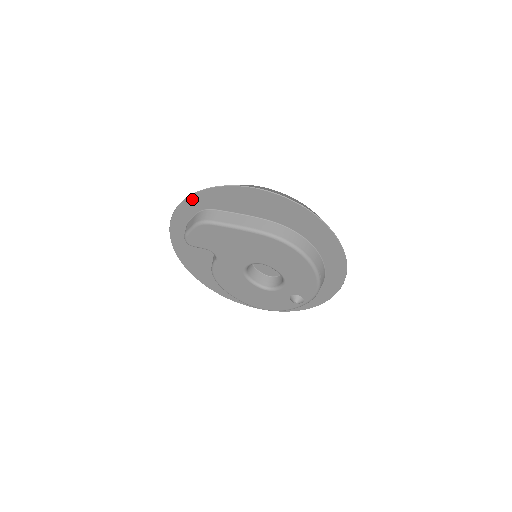
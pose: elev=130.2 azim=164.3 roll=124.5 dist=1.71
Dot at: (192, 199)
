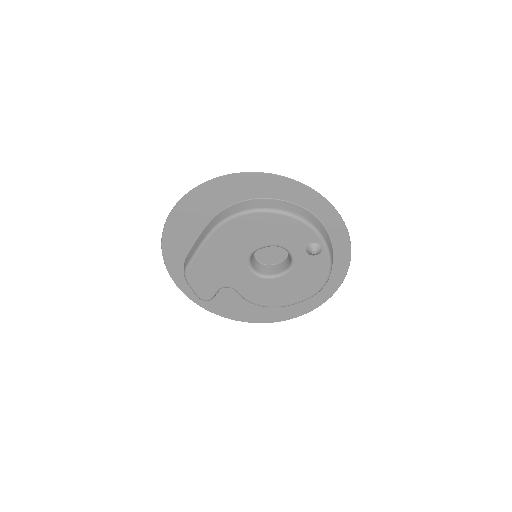
Dot at: (170, 268)
